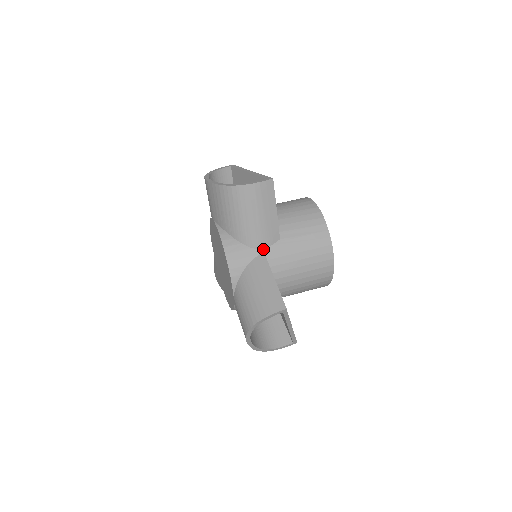
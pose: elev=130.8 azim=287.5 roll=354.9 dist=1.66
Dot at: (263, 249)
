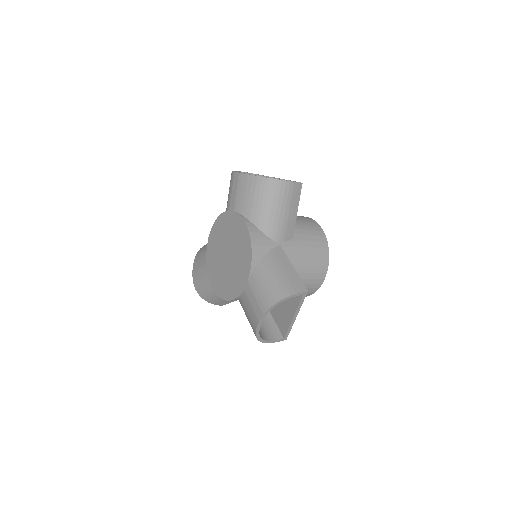
Dot at: (280, 243)
